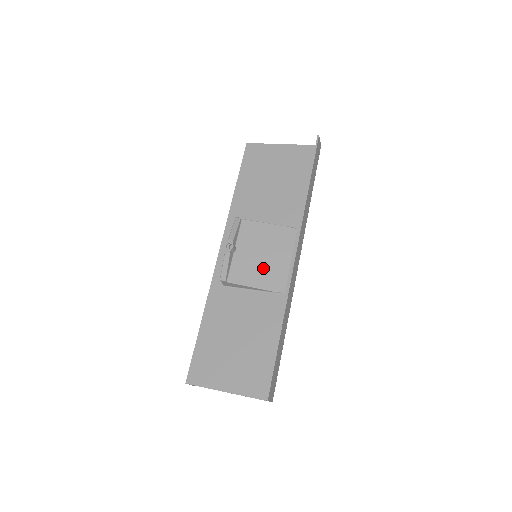
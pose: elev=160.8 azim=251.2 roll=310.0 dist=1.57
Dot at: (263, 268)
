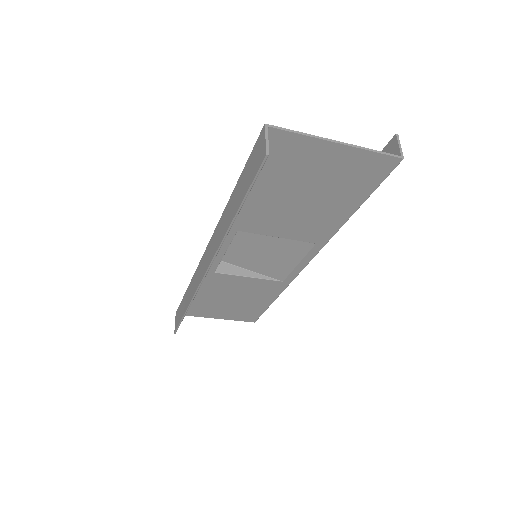
Dot at: (275, 244)
